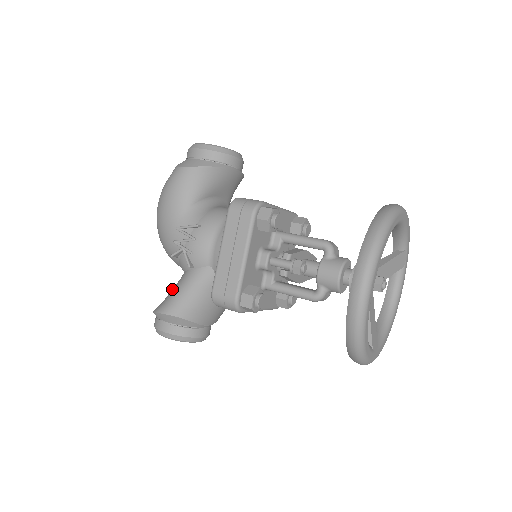
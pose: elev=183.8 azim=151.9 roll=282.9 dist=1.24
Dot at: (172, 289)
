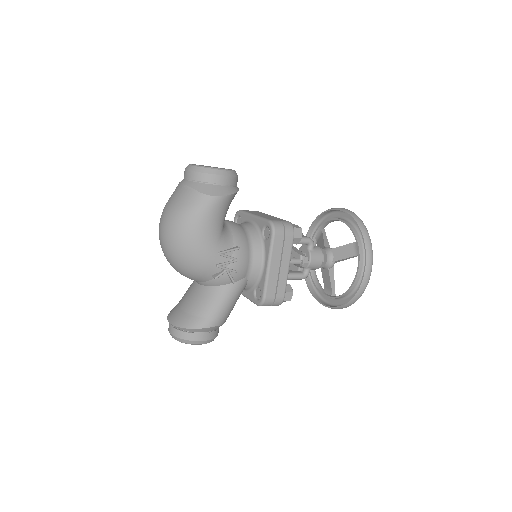
Dot at: (205, 304)
